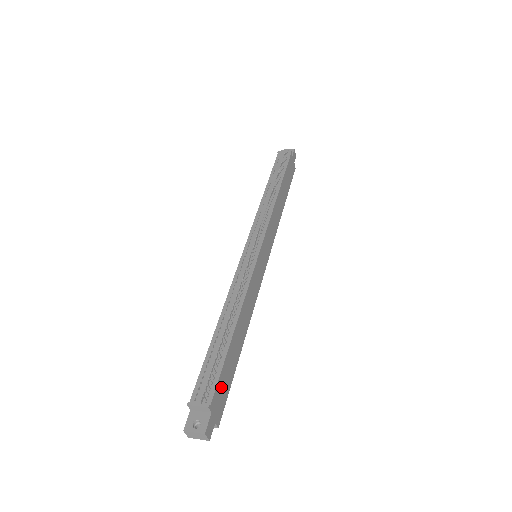
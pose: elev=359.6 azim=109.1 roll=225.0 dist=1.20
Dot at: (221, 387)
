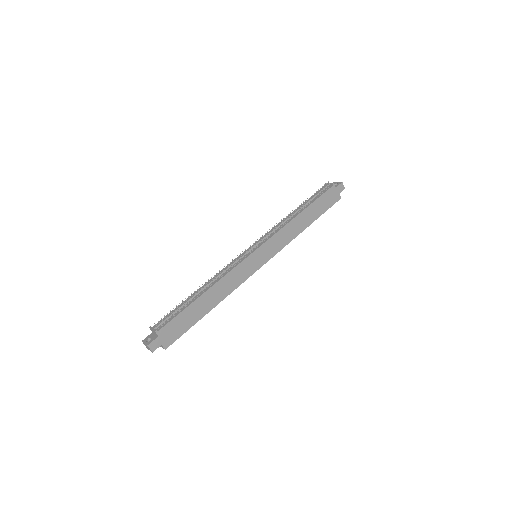
Dot at: (174, 326)
